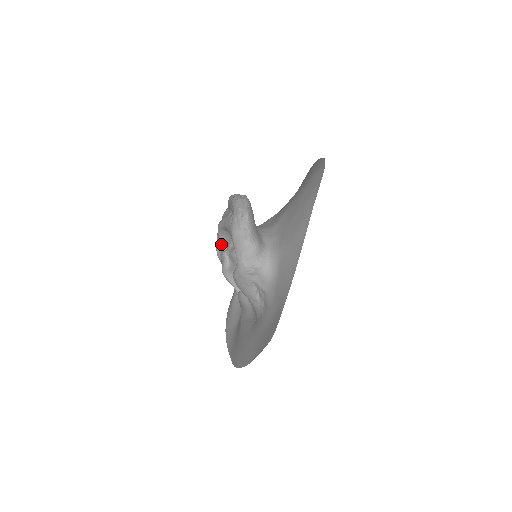
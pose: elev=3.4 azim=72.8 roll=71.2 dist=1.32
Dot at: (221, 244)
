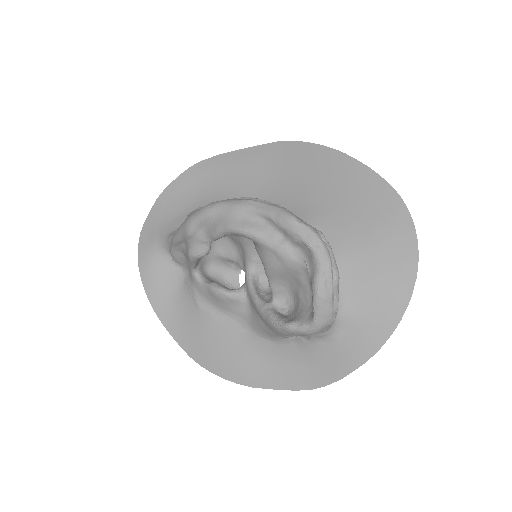
Dot at: (217, 238)
